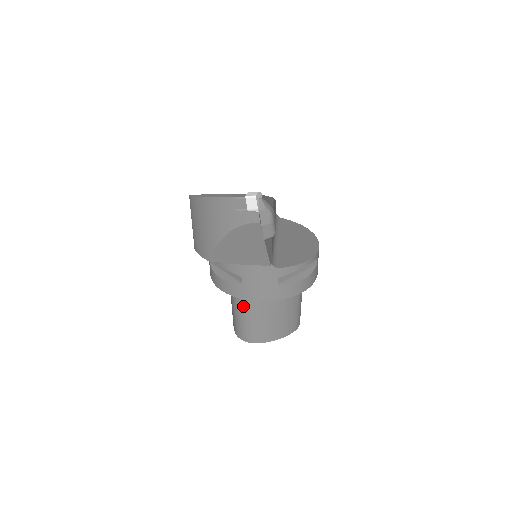
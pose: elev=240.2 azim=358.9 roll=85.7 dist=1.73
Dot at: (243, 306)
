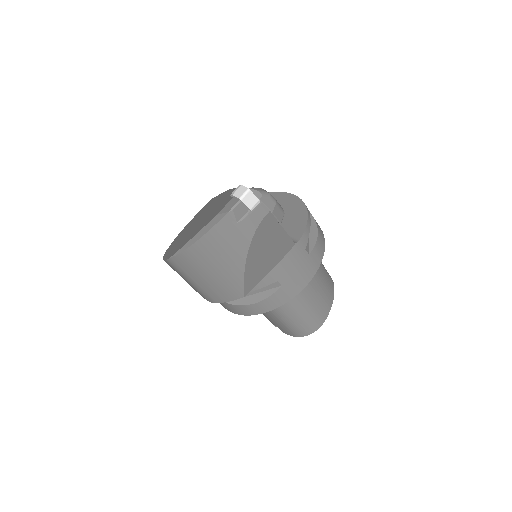
Dot at: (289, 306)
